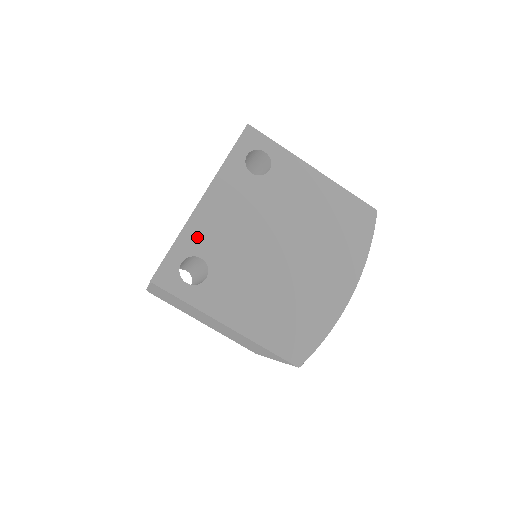
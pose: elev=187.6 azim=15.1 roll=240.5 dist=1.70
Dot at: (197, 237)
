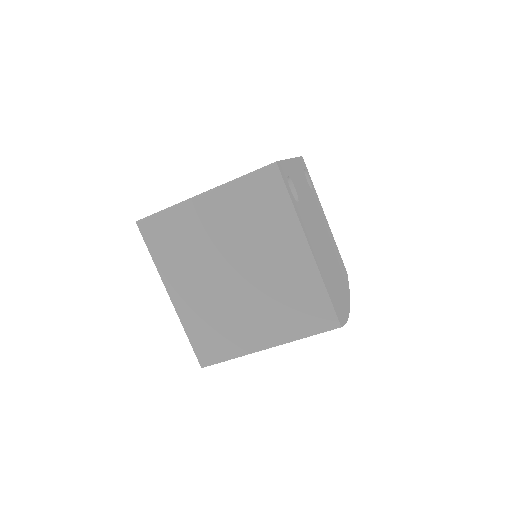
Dot at: (292, 174)
